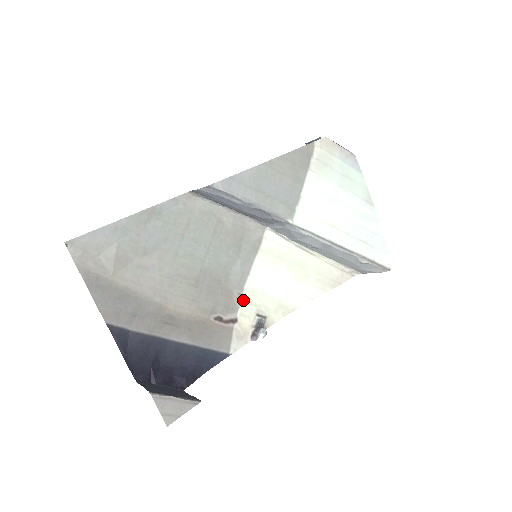
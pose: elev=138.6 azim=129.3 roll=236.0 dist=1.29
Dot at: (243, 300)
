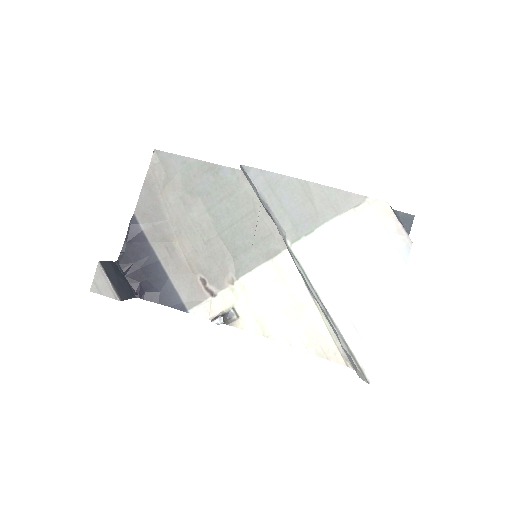
Dot at: (232, 287)
